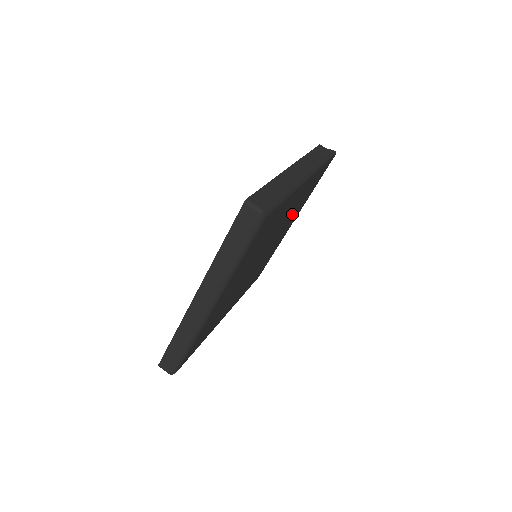
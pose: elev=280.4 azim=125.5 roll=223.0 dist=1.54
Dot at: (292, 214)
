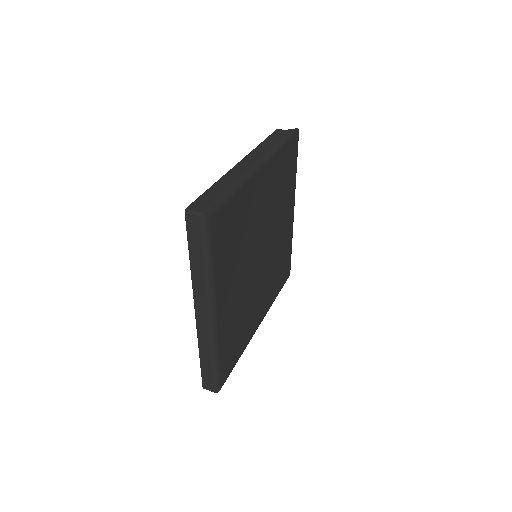
Dot at: (278, 204)
